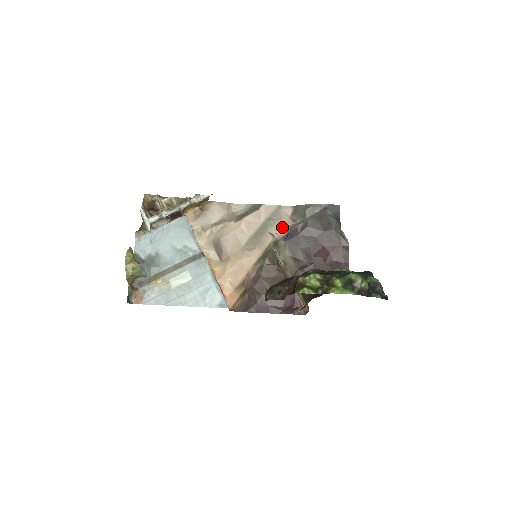
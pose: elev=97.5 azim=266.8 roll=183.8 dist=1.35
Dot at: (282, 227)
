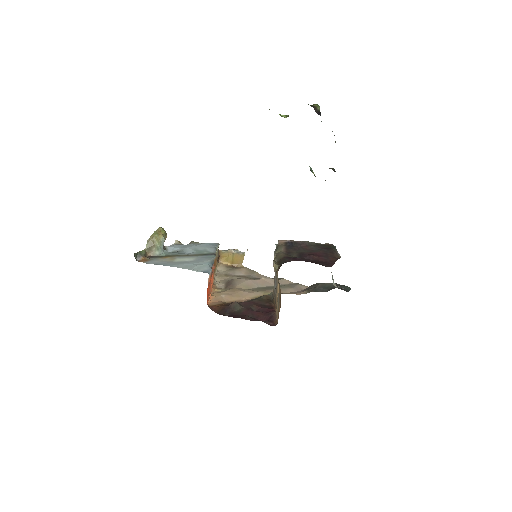
Dot at: (292, 292)
